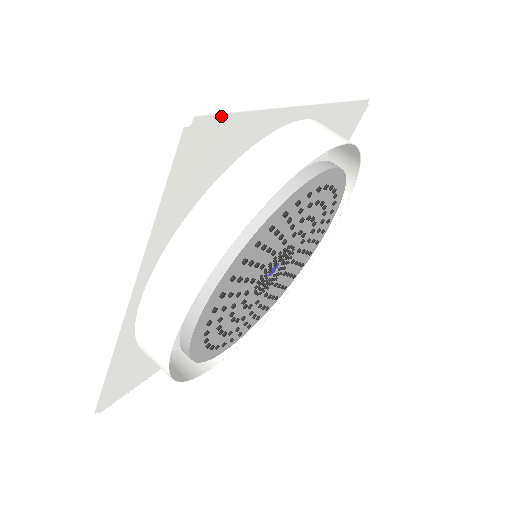
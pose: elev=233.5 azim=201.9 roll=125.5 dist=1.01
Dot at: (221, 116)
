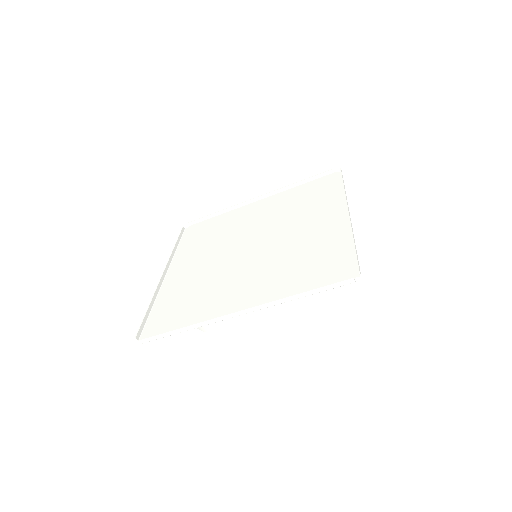
Dot at: (356, 264)
